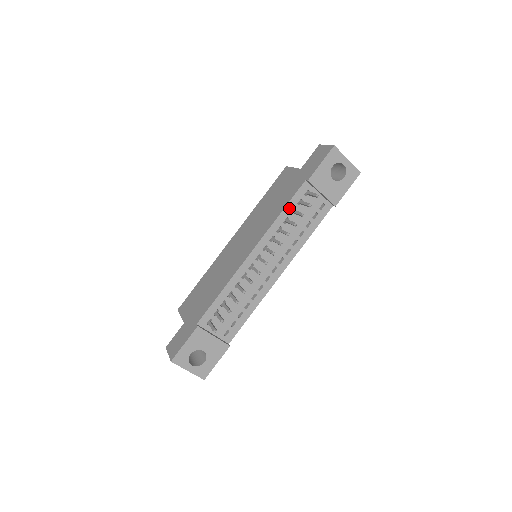
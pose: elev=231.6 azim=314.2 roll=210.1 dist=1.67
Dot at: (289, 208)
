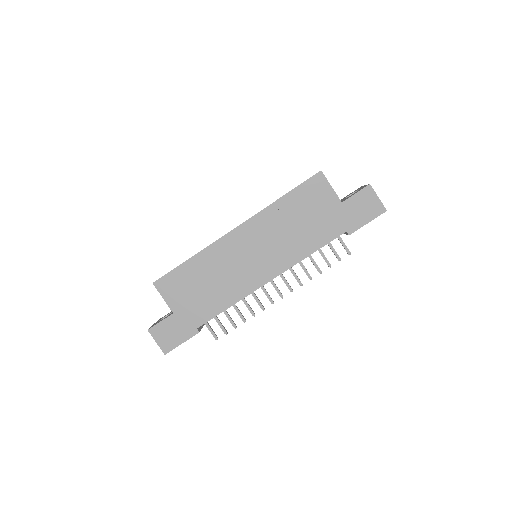
Dot at: (319, 249)
